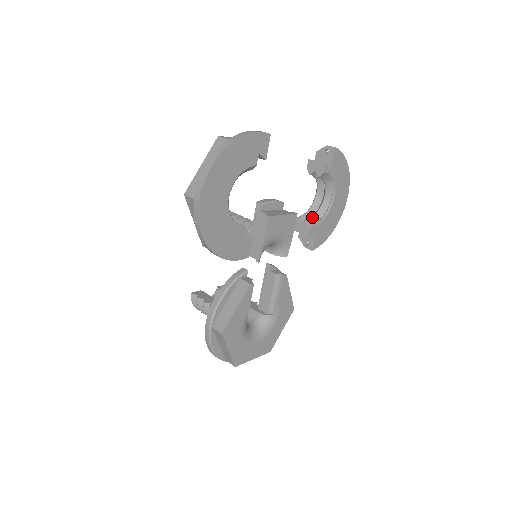
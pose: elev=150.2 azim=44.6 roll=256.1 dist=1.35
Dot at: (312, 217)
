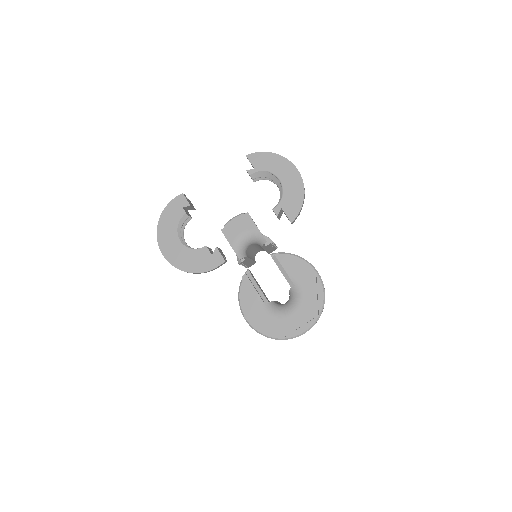
Dot at: occluded
